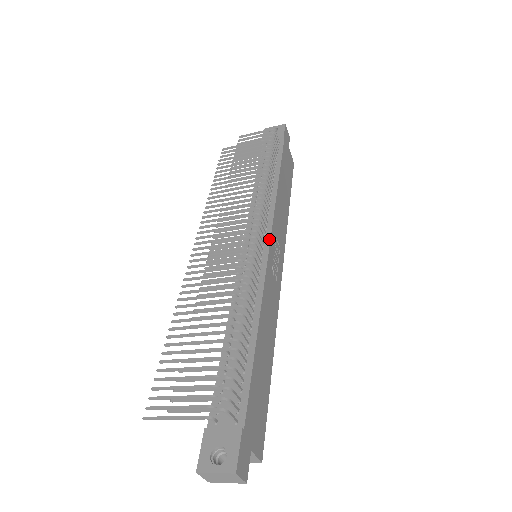
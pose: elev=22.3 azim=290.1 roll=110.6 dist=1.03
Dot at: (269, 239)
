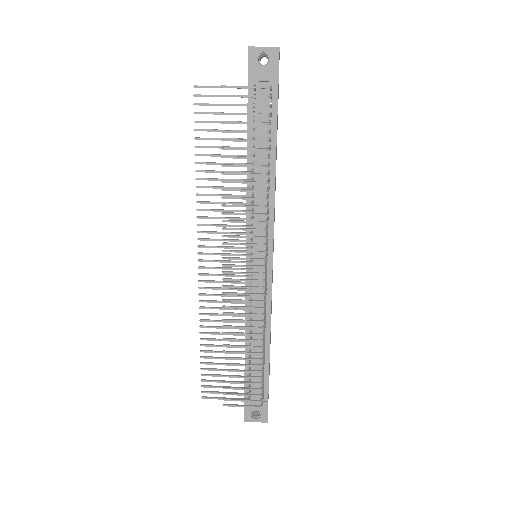
Dot at: (272, 255)
